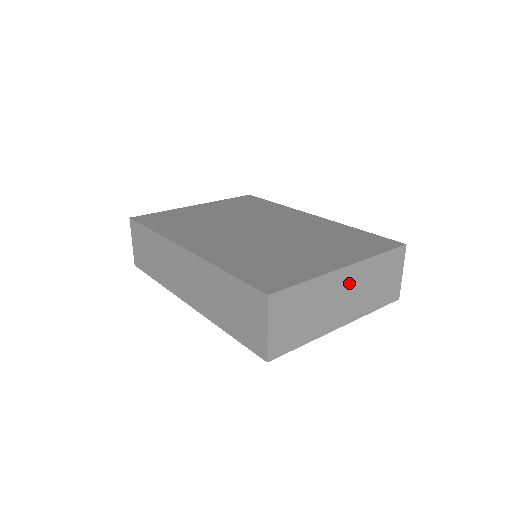
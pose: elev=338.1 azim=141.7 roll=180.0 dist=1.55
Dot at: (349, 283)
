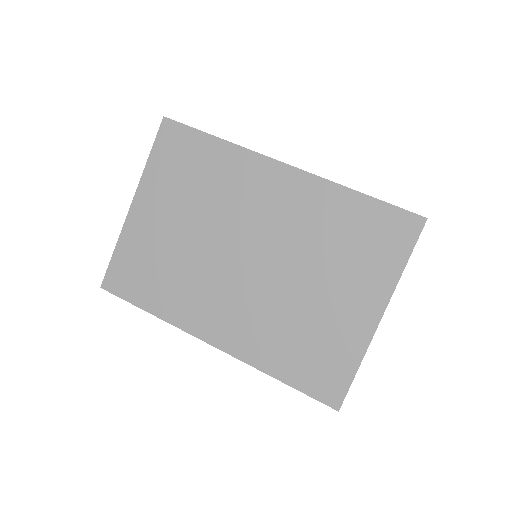
Dot at: occluded
